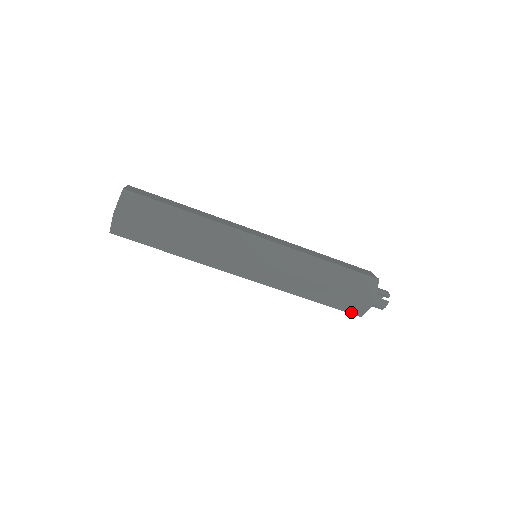
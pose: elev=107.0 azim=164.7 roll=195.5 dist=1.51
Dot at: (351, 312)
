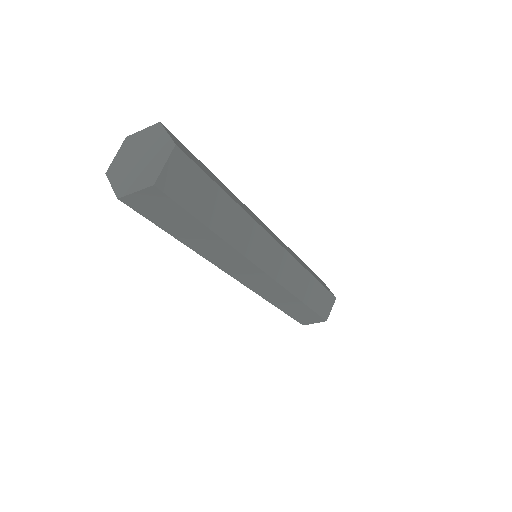
Dot at: (300, 321)
